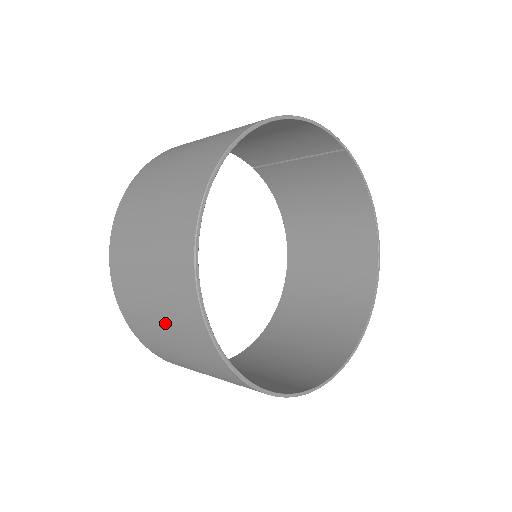
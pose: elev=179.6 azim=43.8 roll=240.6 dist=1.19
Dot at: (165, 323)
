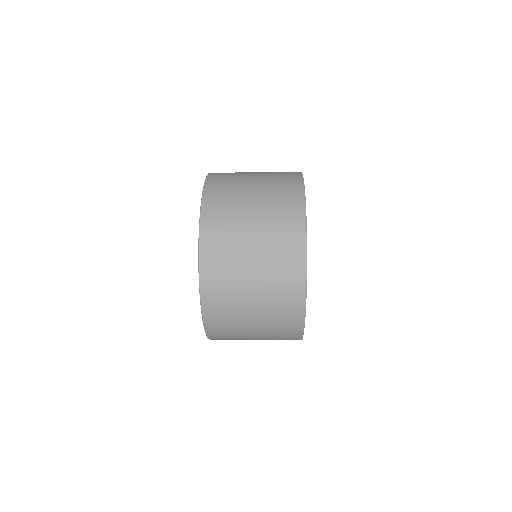
Dot at: (260, 272)
